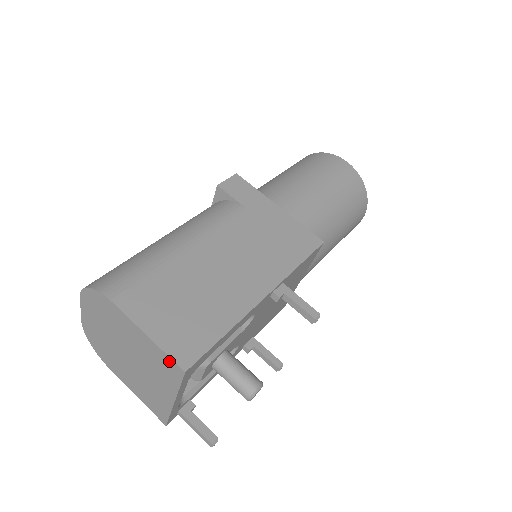
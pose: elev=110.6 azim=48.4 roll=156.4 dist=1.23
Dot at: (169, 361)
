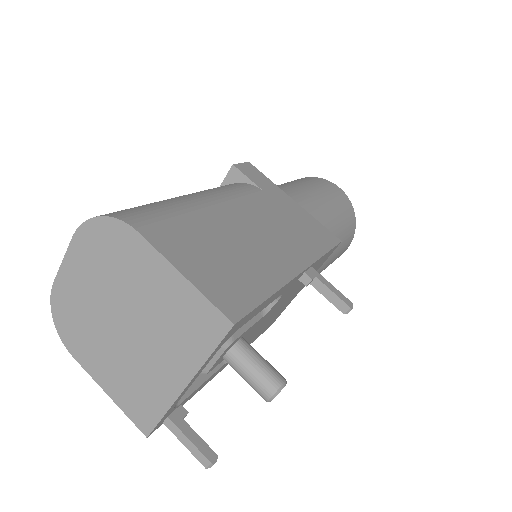
Dot at: (209, 312)
